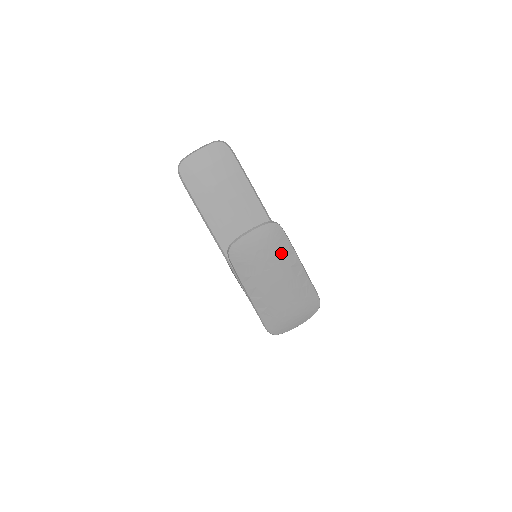
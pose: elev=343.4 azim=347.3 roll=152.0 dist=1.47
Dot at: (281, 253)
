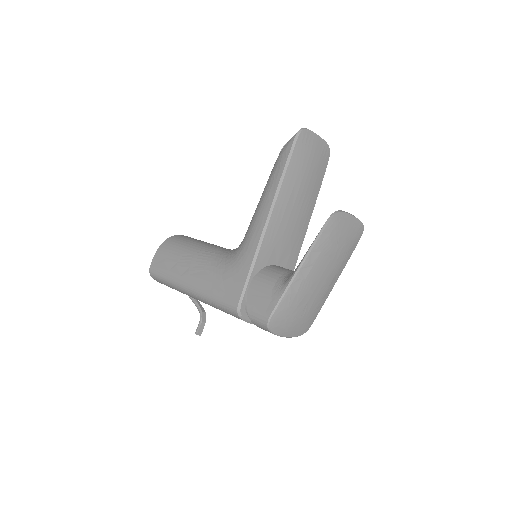
Dot at: (345, 255)
